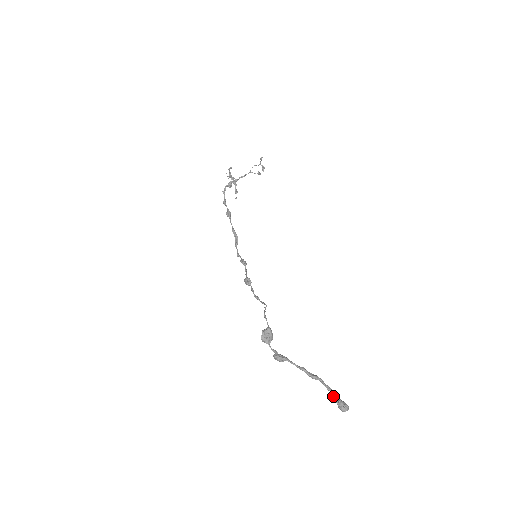
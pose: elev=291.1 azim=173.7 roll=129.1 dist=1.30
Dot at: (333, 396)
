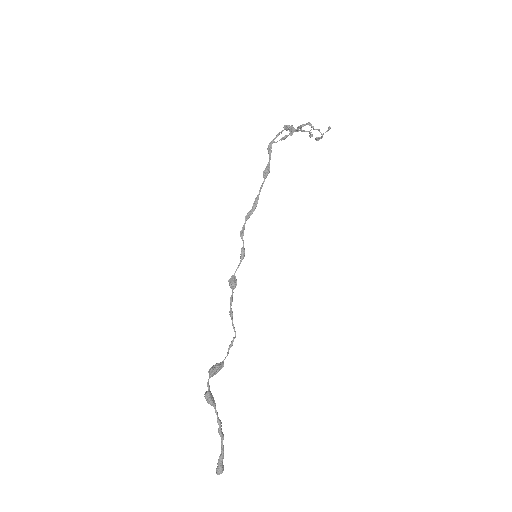
Dot at: (220, 457)
